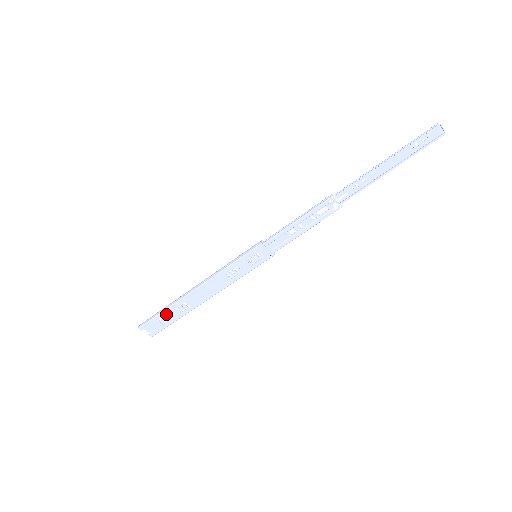
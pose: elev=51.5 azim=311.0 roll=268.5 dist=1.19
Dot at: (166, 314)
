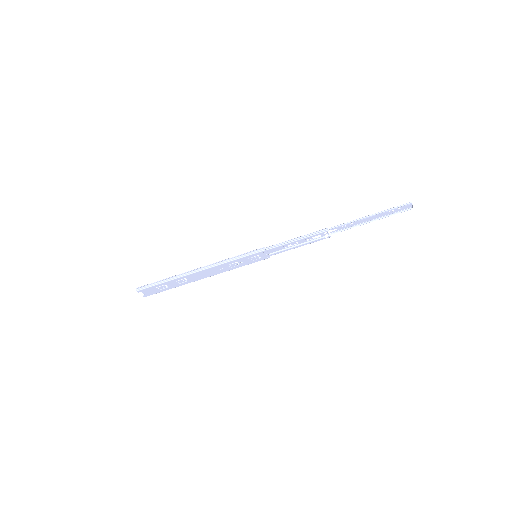
Dot at: (166, 284)
